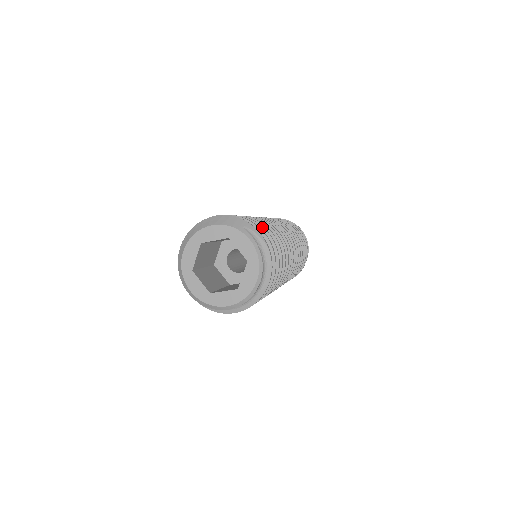
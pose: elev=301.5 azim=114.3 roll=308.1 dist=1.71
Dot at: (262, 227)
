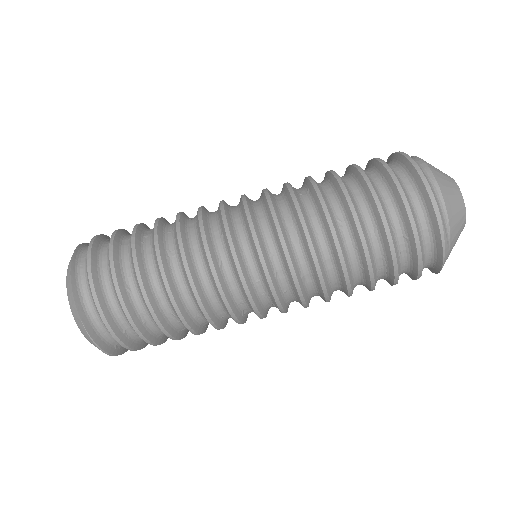
Dot at: occluded
